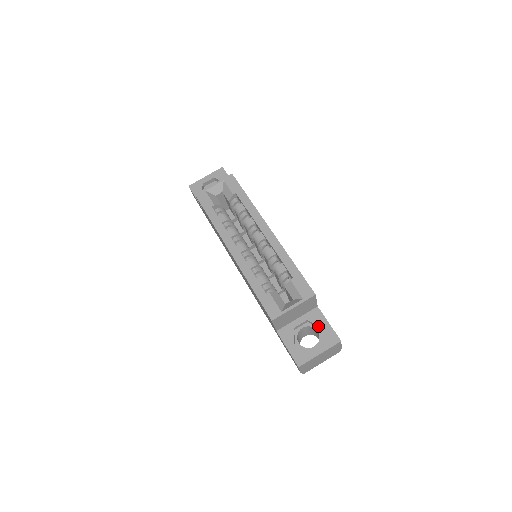
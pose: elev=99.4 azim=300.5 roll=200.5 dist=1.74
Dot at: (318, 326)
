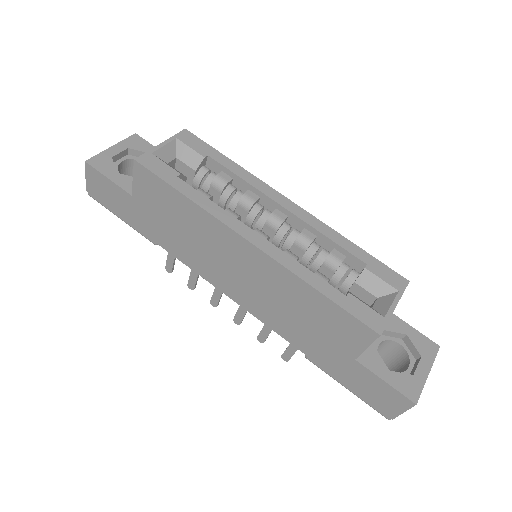
Dot at: (399, 335)
